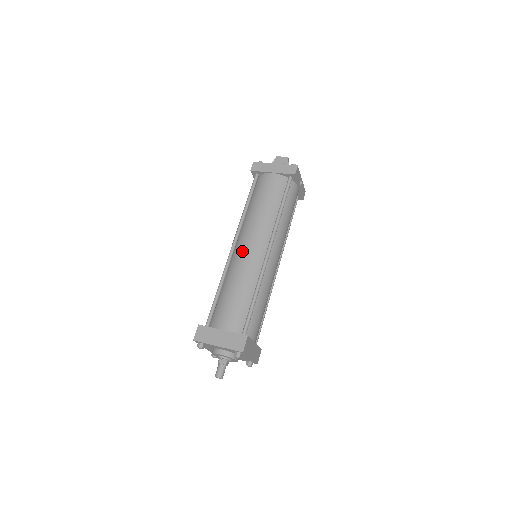
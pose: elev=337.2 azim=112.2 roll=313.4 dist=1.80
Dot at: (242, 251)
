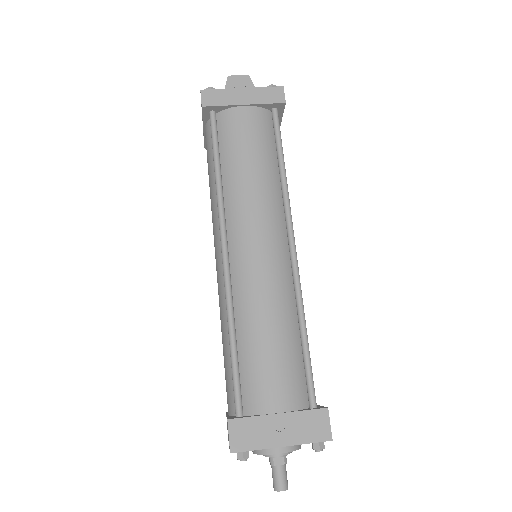
Dot at: (249, 257)
